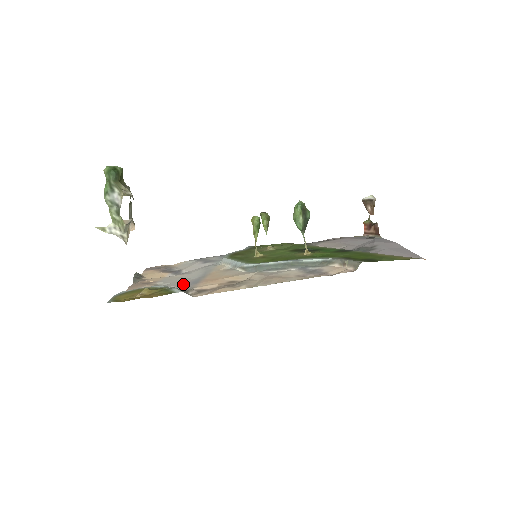
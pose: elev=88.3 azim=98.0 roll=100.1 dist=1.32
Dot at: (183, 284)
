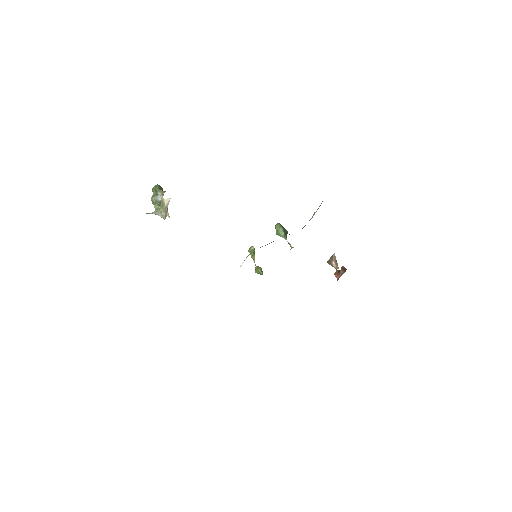
Dot at: occluded
